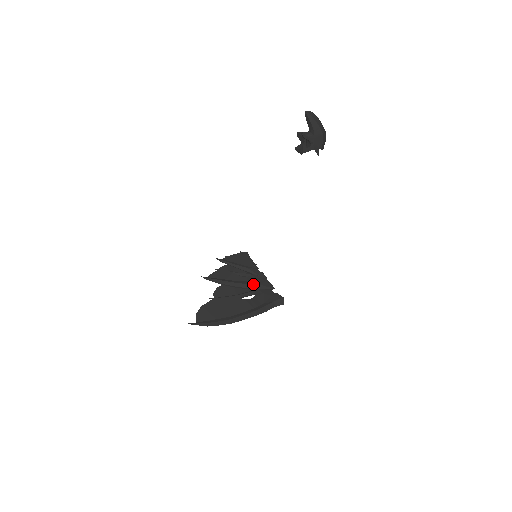
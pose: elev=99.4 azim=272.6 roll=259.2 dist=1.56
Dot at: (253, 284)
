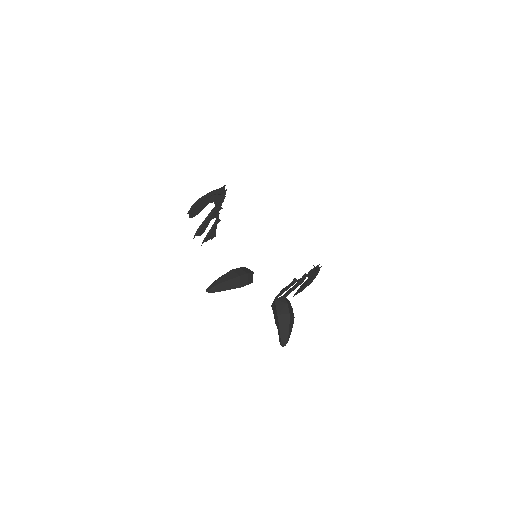
Dot at: occluded
